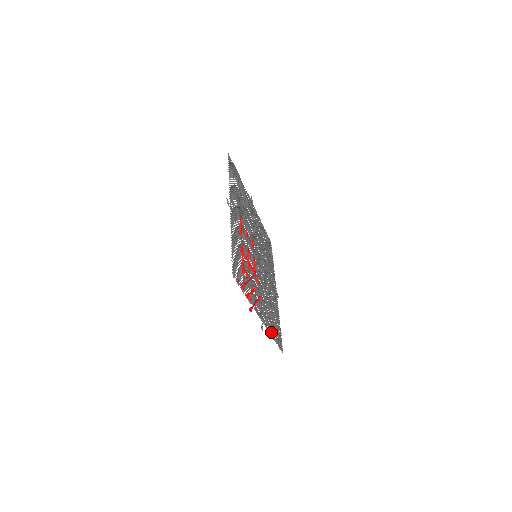
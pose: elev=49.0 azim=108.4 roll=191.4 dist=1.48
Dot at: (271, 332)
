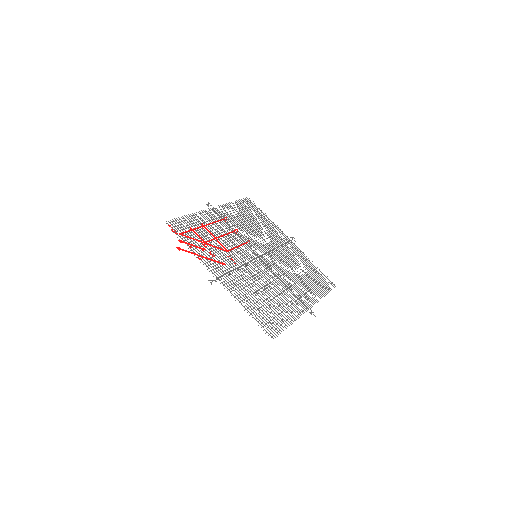
Dot at: occluded
